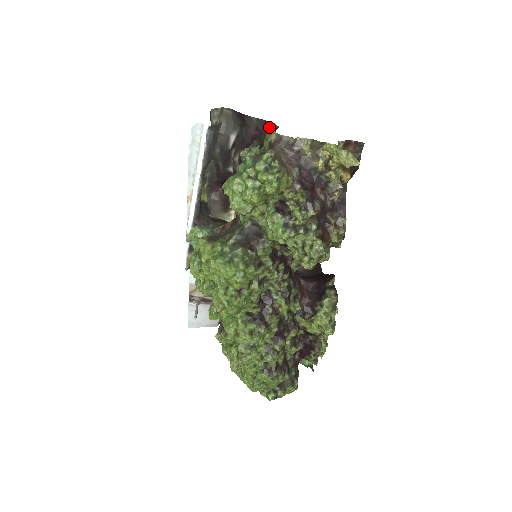
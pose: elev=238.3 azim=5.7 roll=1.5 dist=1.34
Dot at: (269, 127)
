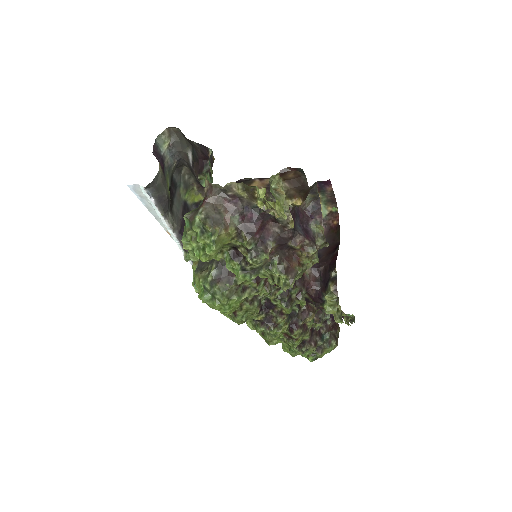
Dot at: (210, 154)
